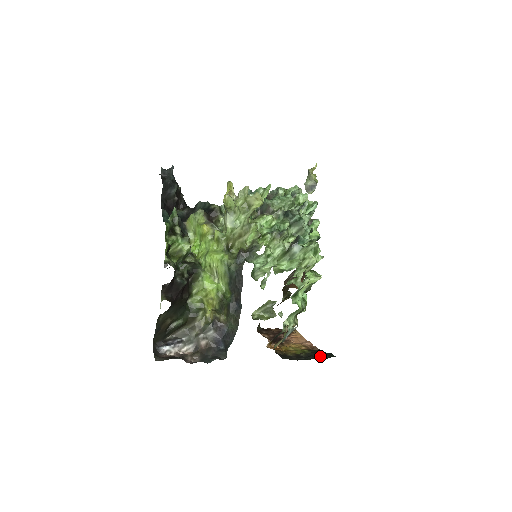
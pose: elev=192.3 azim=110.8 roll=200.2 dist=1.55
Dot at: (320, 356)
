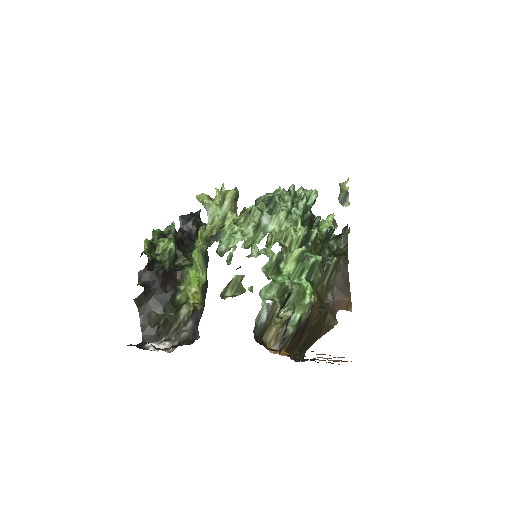
Dot at: occluded
